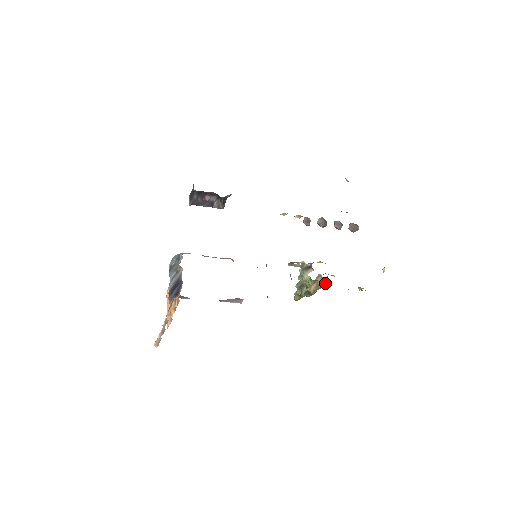
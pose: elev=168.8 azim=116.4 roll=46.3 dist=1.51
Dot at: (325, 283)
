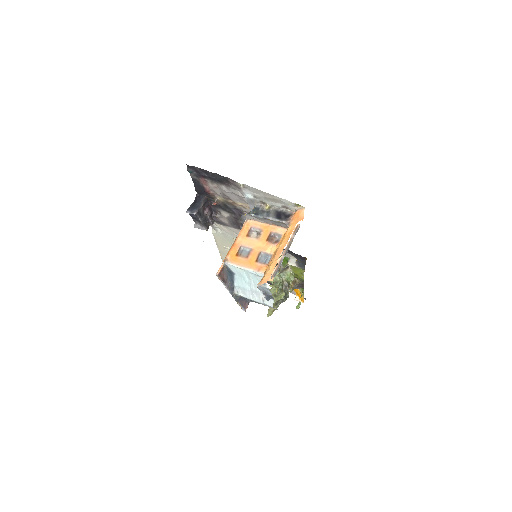
Dot at: (297, 281)
